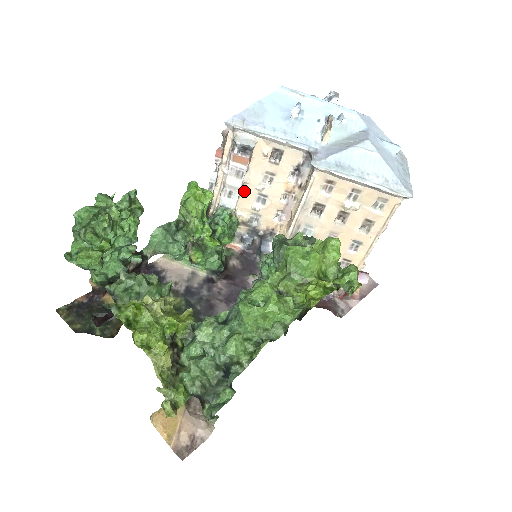
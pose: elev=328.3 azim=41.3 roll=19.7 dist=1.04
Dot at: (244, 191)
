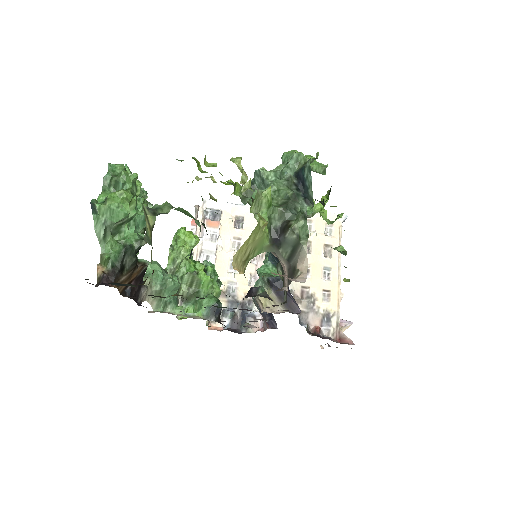
Dot at: (218, 259)
